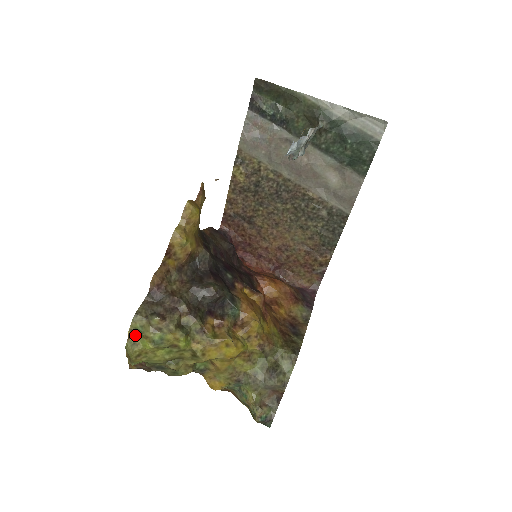
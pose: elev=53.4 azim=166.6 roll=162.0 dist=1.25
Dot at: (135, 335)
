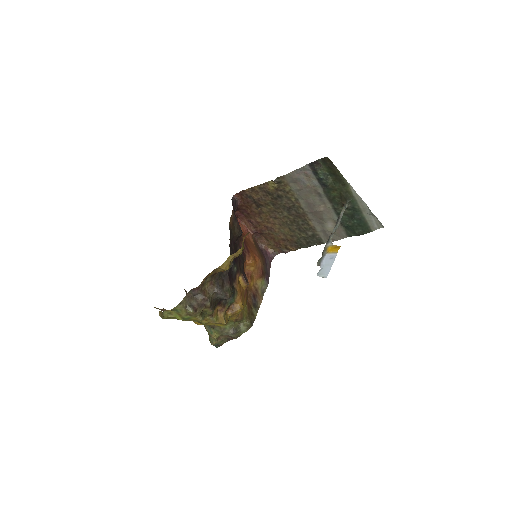
Dot at: (173, 310)
